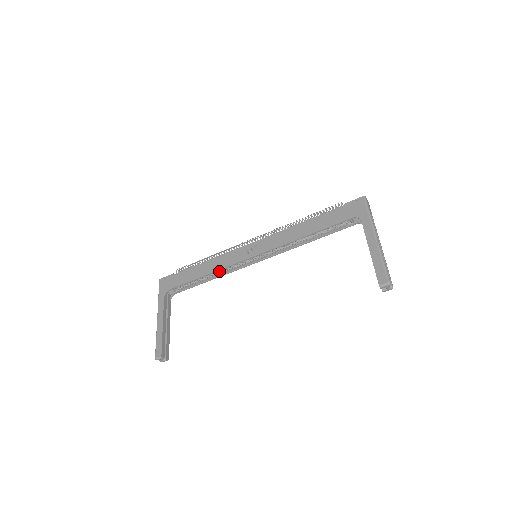
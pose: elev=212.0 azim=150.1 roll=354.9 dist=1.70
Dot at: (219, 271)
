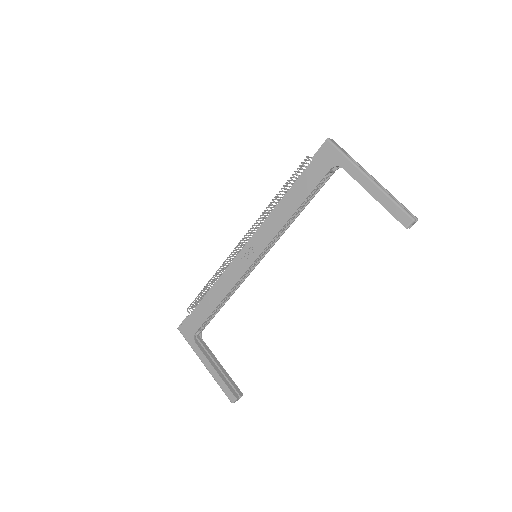
Dot at: occluded
